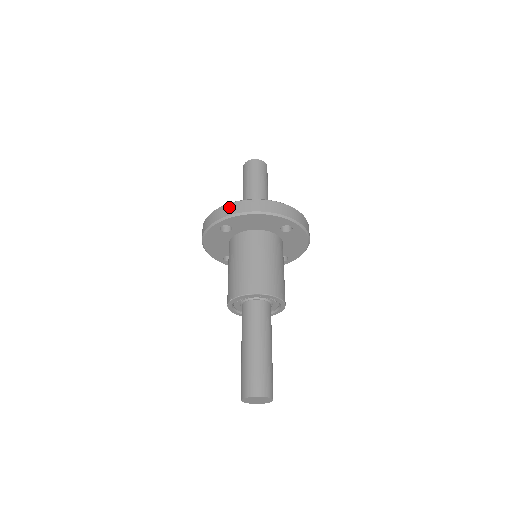
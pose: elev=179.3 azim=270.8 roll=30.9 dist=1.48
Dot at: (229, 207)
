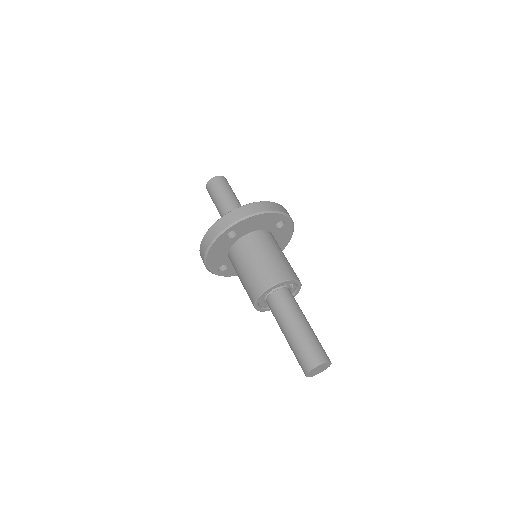
Dot at: (234, 213)
